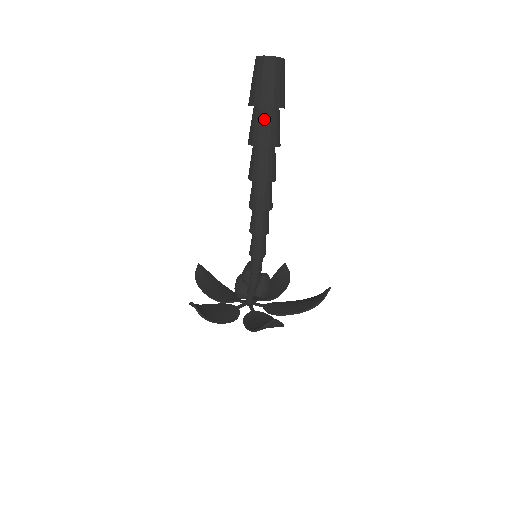
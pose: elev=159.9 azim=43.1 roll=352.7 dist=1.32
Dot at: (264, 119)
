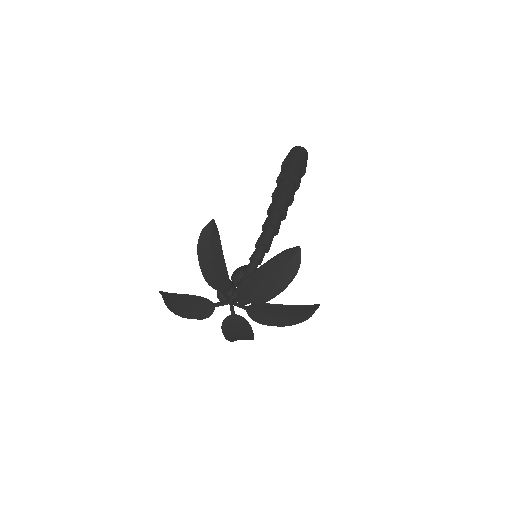
Dot at: (295, 165)
